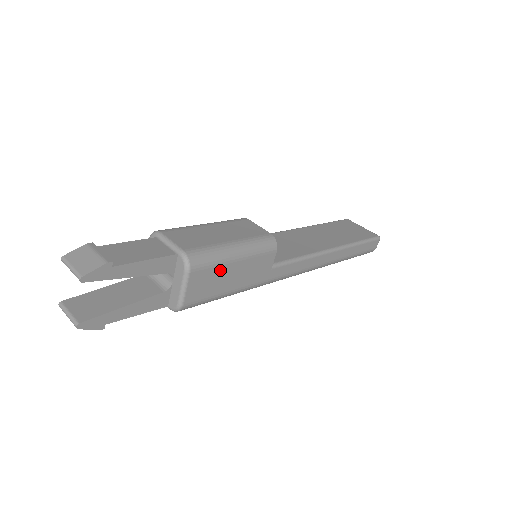
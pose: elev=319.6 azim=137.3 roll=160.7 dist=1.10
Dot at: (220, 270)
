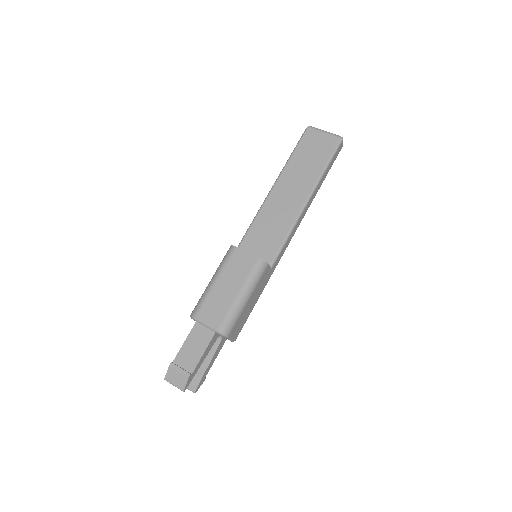
Dot at: (243, 313)
